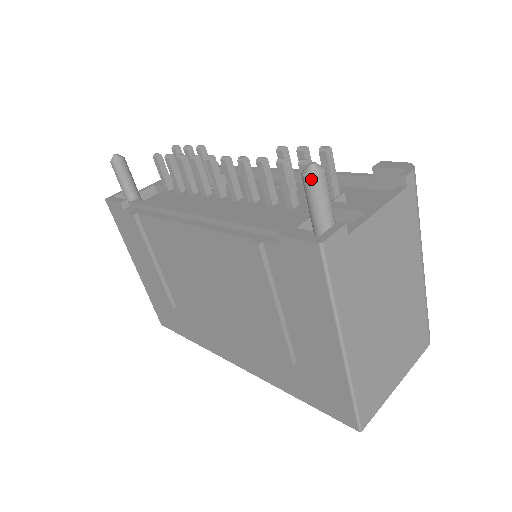
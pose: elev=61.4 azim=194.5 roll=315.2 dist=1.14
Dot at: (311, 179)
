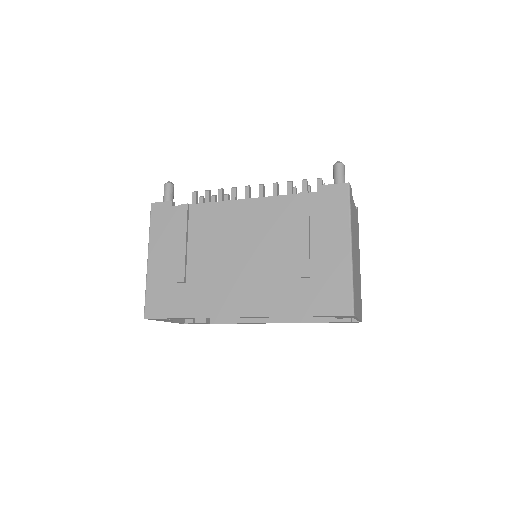
Dot at: (341, 164)
